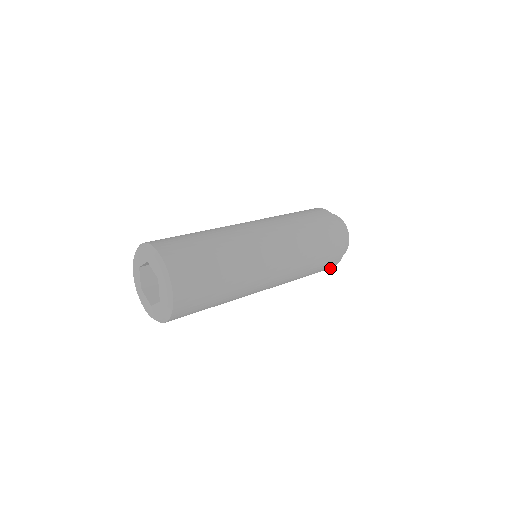
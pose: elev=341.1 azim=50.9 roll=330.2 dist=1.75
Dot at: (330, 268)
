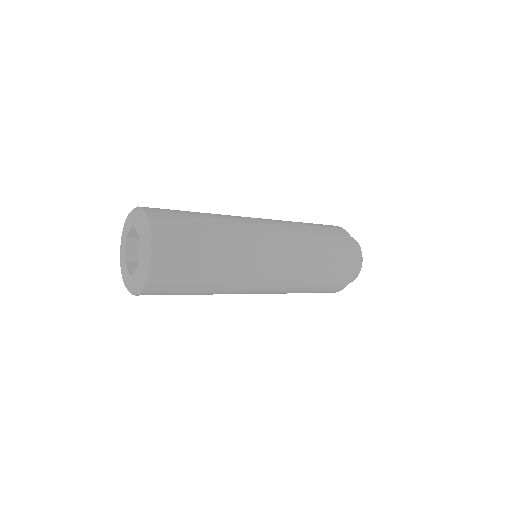
Dot at: (354, 261)
